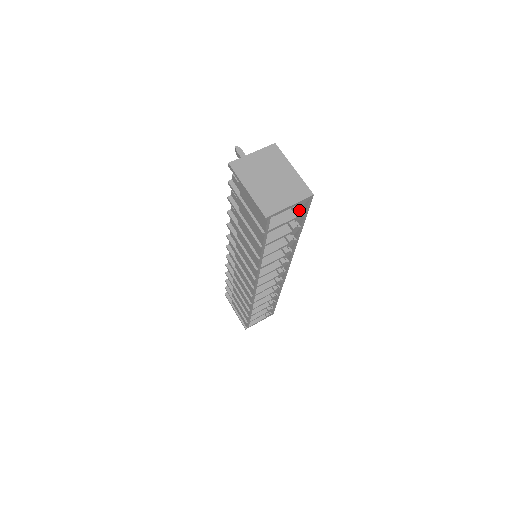
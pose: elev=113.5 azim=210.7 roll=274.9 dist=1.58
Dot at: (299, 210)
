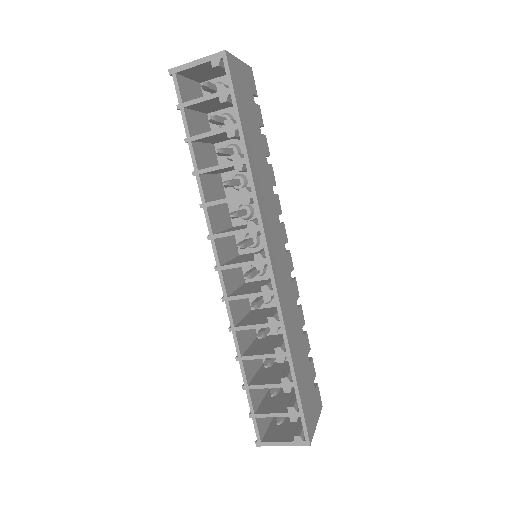
Dot at: (222, 84)
